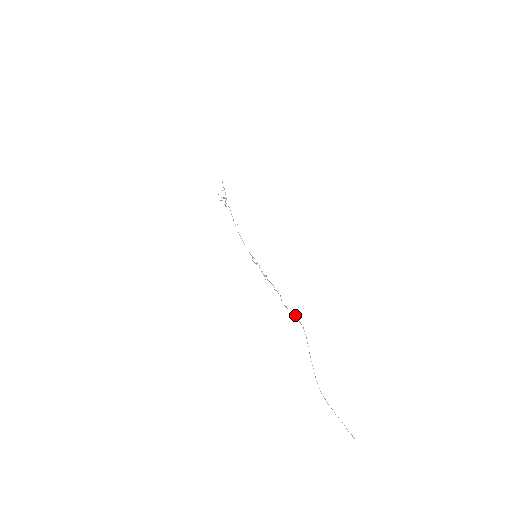
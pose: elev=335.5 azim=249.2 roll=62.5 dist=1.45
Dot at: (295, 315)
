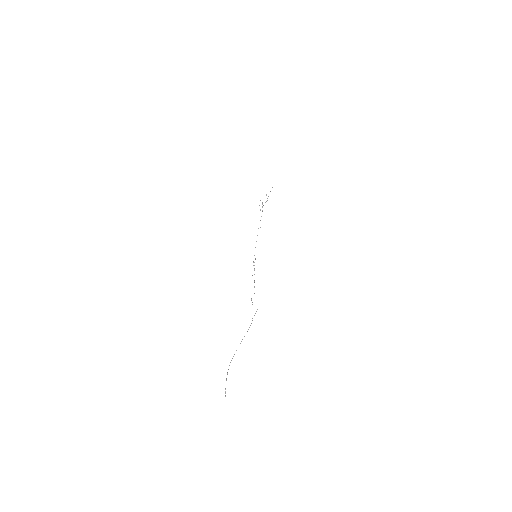
Dot at: occluded
